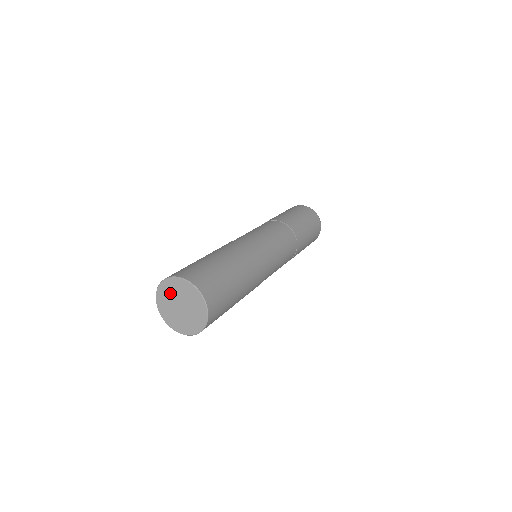
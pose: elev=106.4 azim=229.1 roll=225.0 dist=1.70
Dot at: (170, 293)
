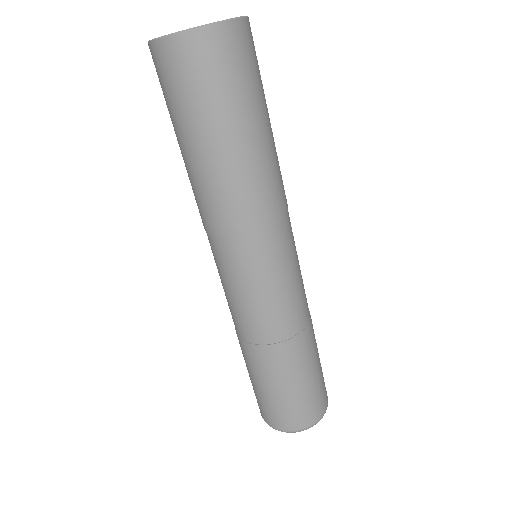
Dot at: occluded
